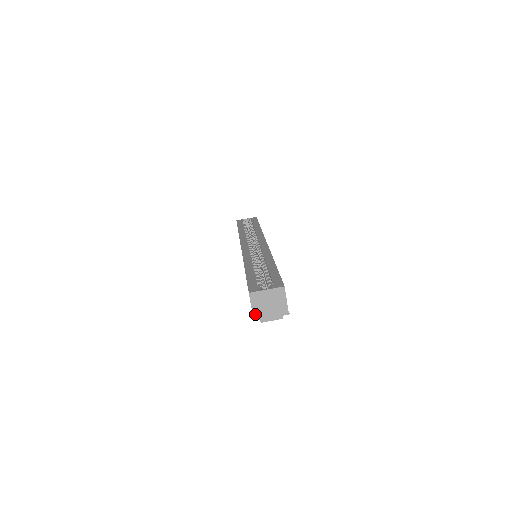
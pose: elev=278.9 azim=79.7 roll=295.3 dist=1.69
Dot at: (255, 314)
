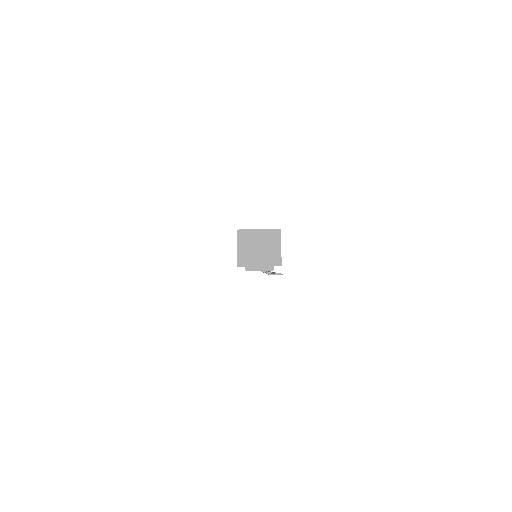
Dot at: (240, 258)
